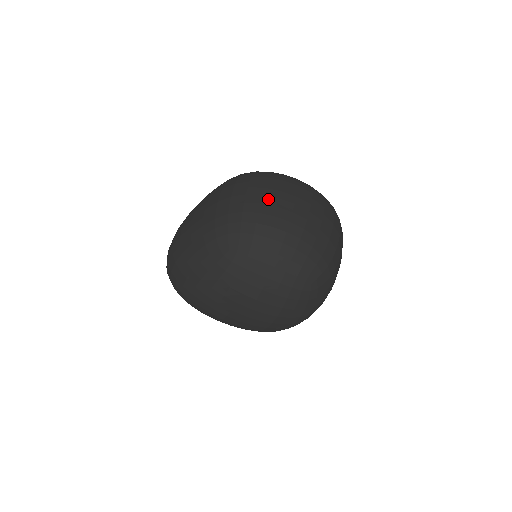
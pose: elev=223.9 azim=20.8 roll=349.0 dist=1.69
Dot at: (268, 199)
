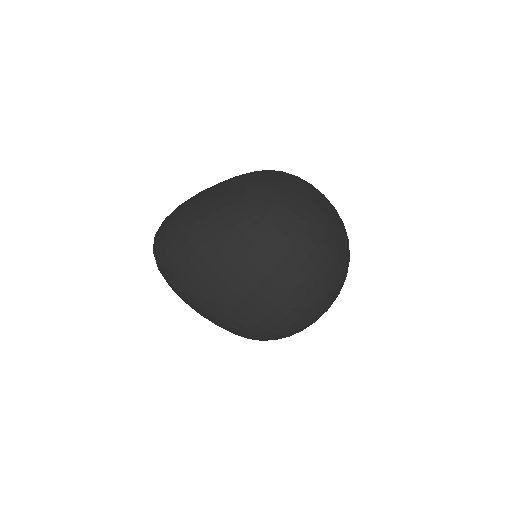
Dot at: (302, 188)
